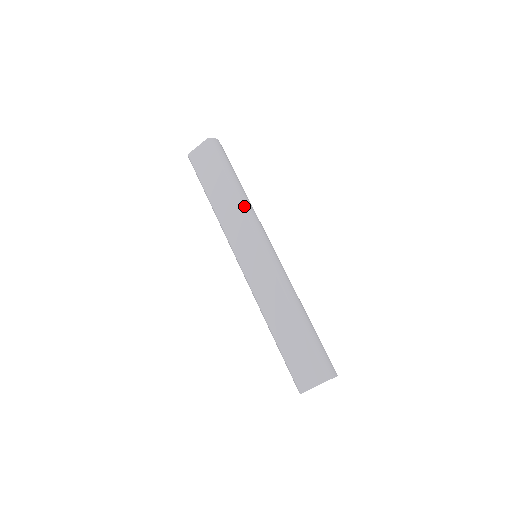
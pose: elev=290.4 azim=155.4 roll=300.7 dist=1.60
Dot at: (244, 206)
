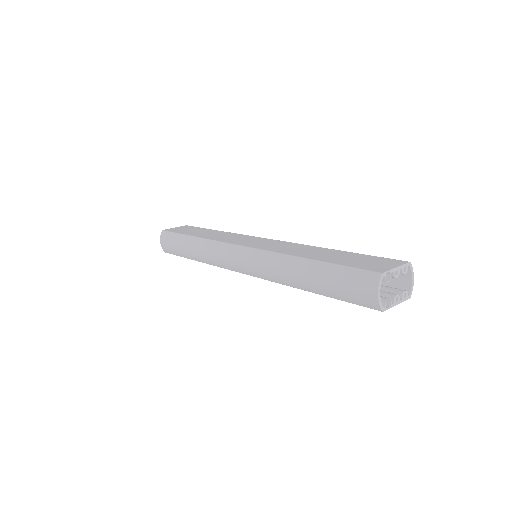
Dot at: occluded
